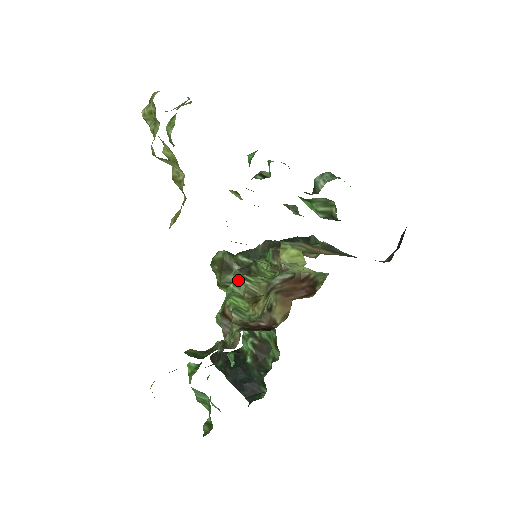
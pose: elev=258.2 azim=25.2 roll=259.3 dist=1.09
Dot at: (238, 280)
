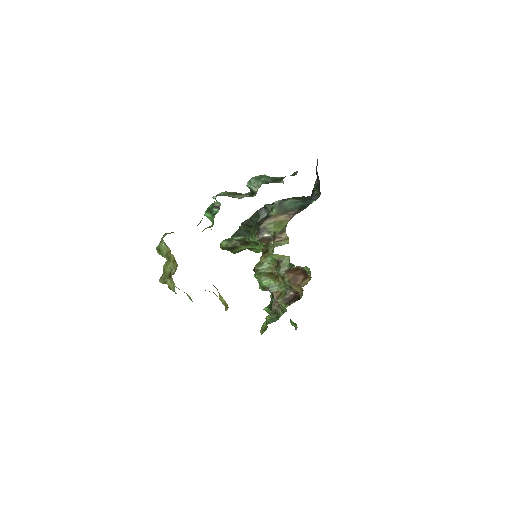
Dot at: (258, 273)
